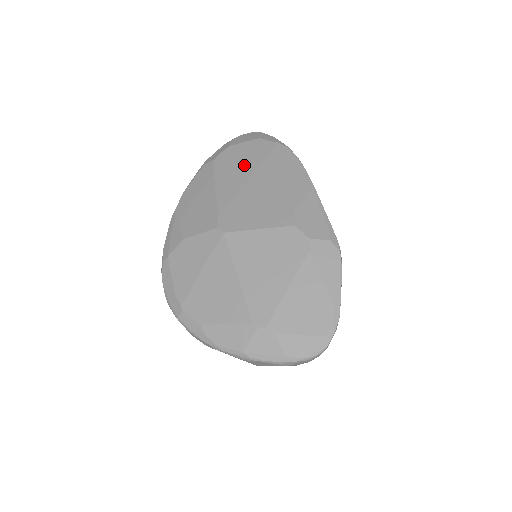
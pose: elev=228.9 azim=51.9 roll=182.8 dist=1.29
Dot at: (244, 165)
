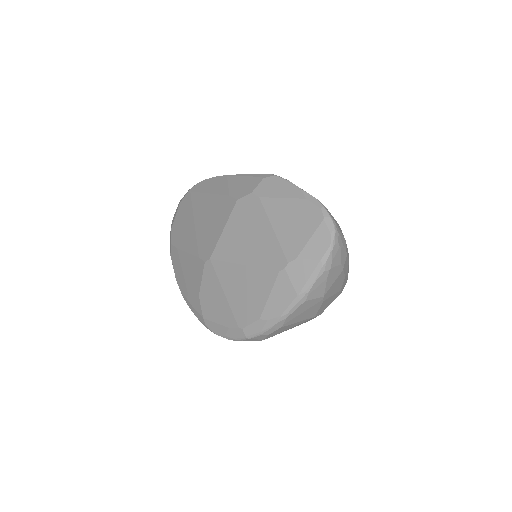
Dot at: (186, 222)
